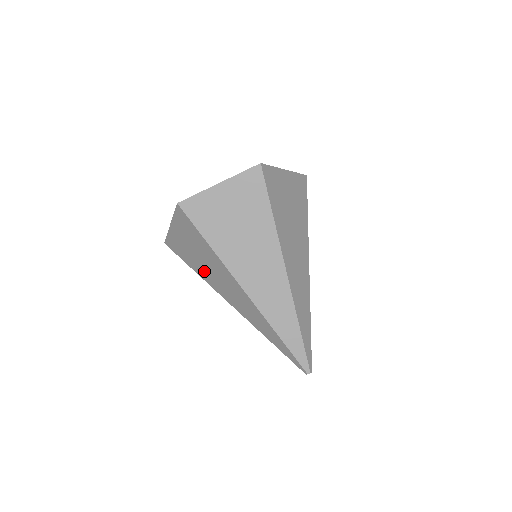
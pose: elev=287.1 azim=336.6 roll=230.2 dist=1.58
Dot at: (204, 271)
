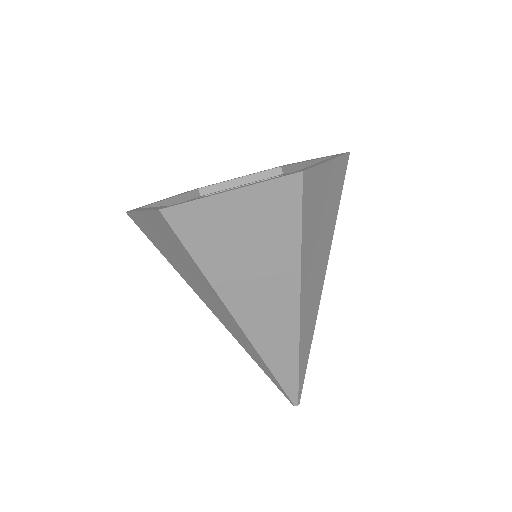
Dot at: (183, 272)
